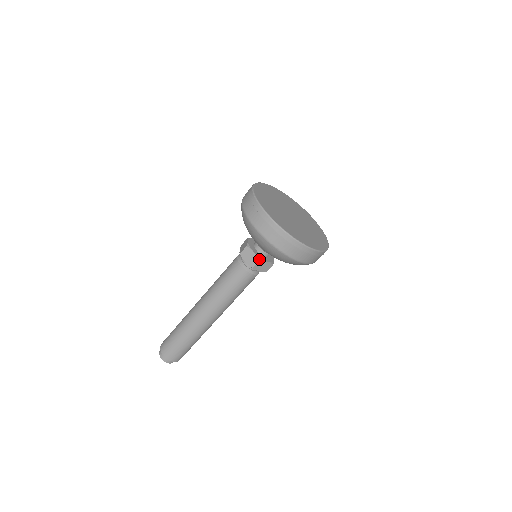
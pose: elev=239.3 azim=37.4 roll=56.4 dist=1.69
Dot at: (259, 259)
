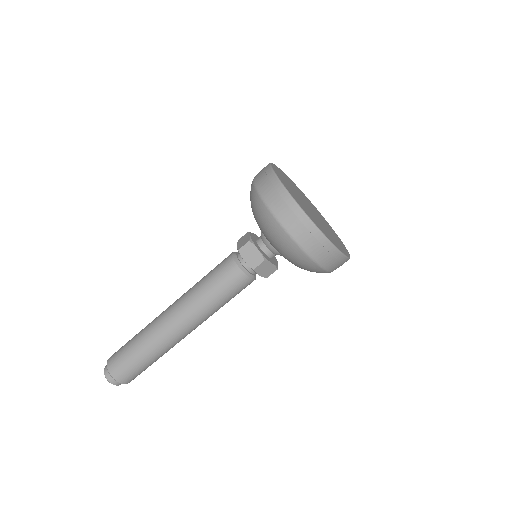
Dot at: (250, 240)
